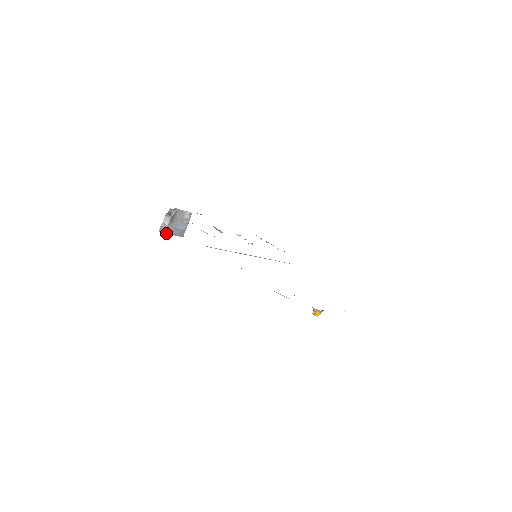
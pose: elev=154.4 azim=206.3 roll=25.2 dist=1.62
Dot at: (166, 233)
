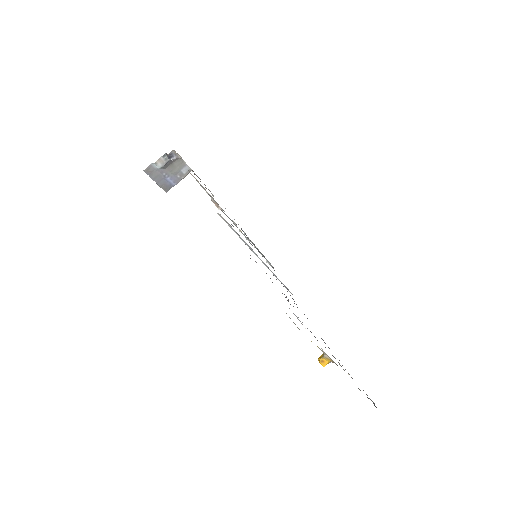
Dot at: (151, 177)
